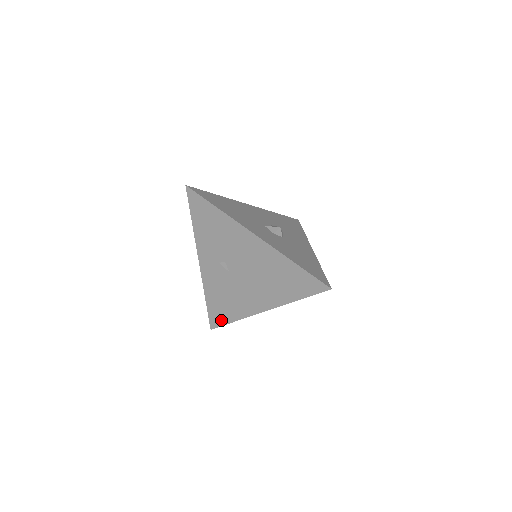
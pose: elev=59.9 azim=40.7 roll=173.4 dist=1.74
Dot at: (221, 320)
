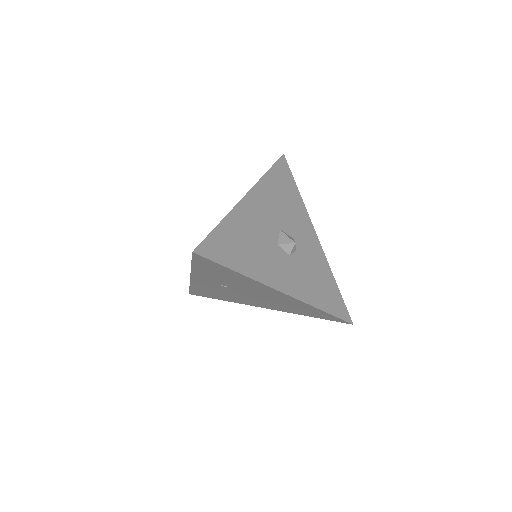
Dot at: (206, 296)
